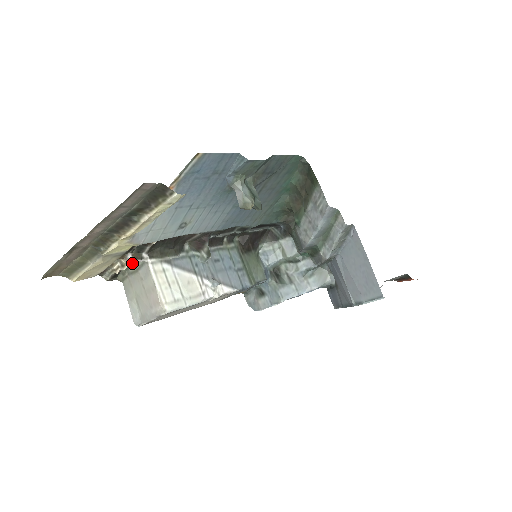
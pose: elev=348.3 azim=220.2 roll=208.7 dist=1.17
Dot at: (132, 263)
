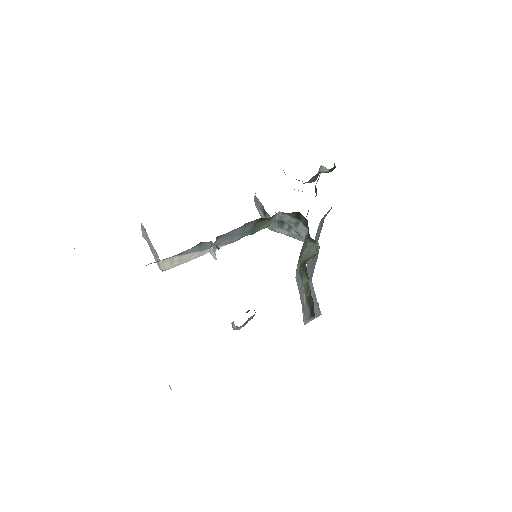
Dot at: occluded
